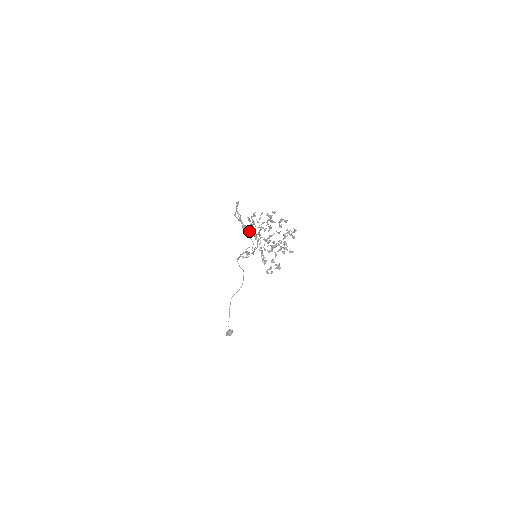
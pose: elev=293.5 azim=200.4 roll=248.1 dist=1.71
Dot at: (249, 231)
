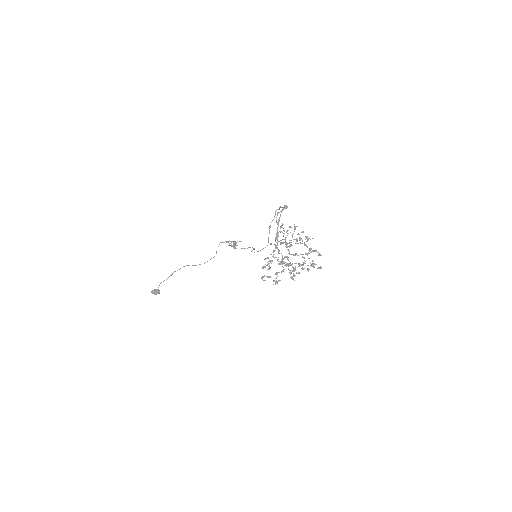
Dot at: (278, 235)
